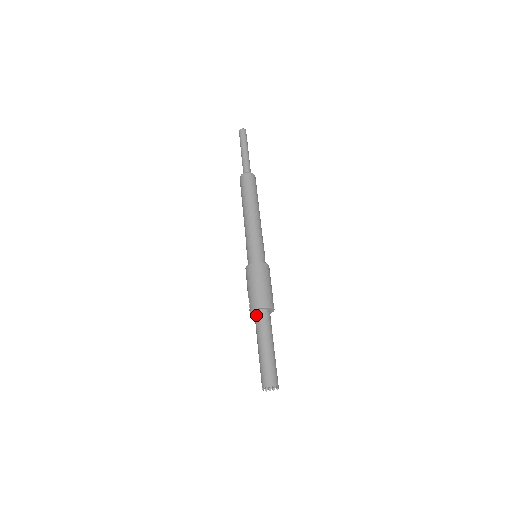
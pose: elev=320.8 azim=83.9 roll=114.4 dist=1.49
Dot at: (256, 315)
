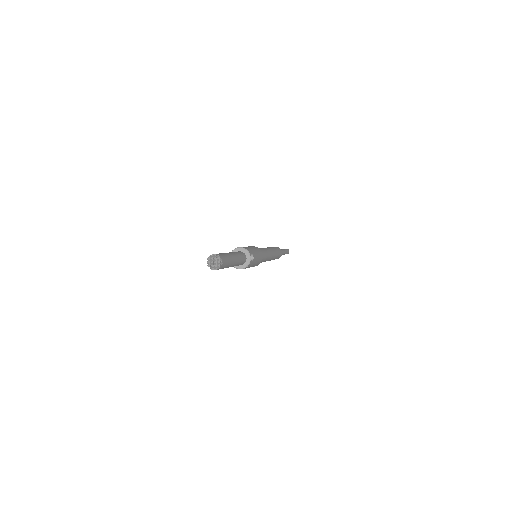
Dot at: occluded
